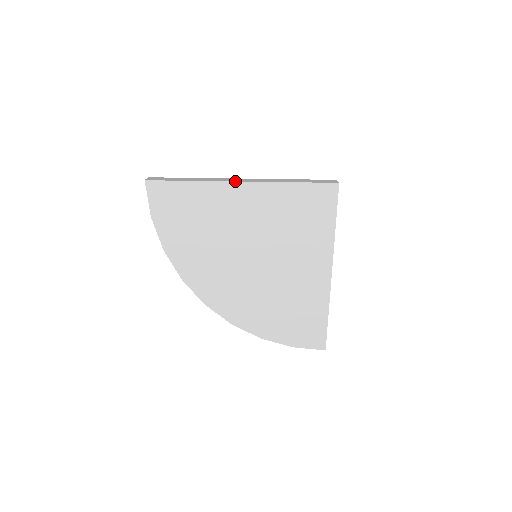
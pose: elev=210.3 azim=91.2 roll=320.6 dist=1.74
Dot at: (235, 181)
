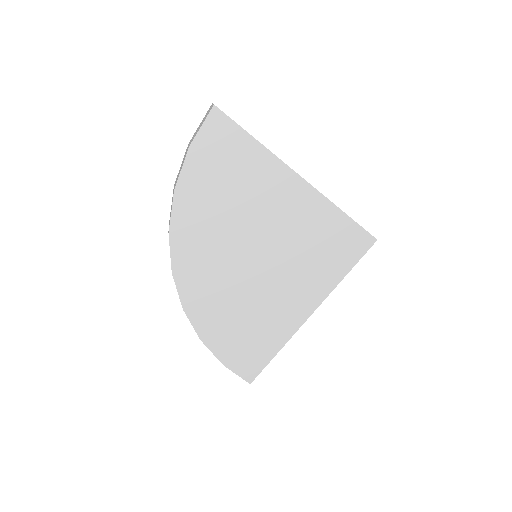
Dot at: (297, 173)
